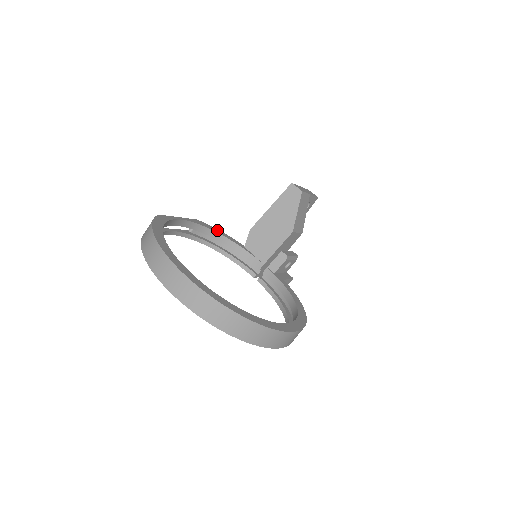
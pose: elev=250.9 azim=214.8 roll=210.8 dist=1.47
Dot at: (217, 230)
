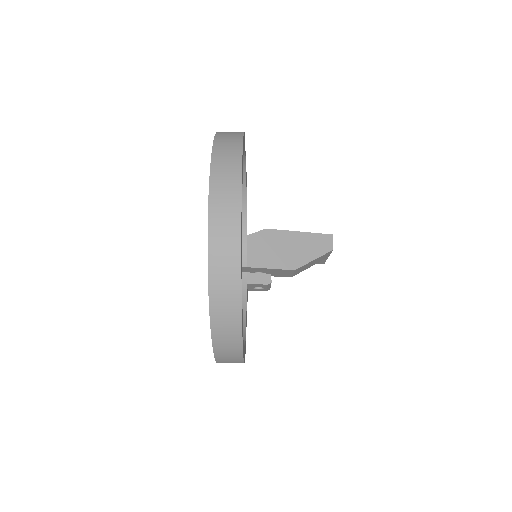
Dot at: occluded
